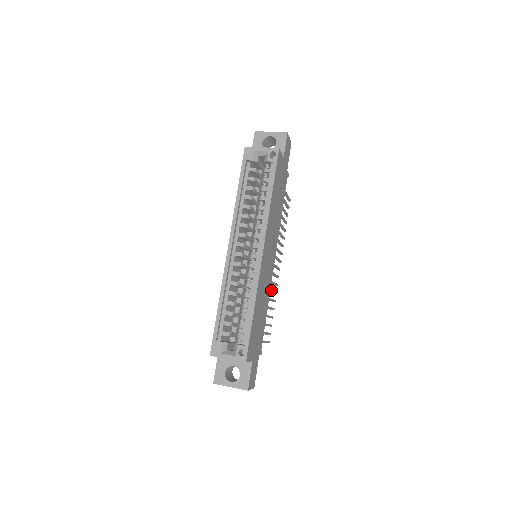
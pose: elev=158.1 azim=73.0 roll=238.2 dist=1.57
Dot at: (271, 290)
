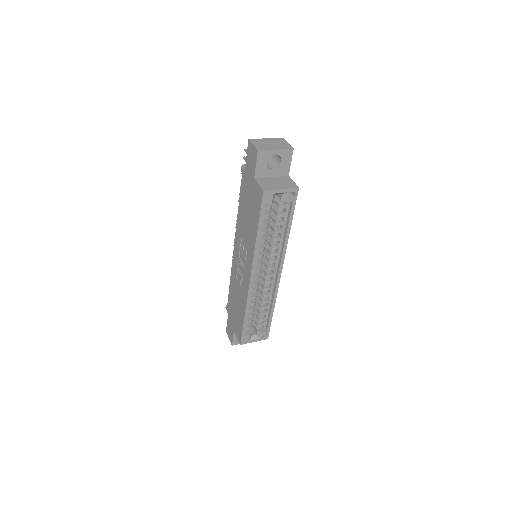
Dot at: occluded
